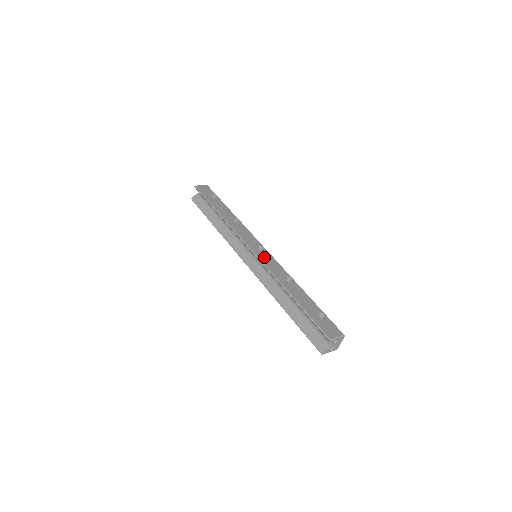
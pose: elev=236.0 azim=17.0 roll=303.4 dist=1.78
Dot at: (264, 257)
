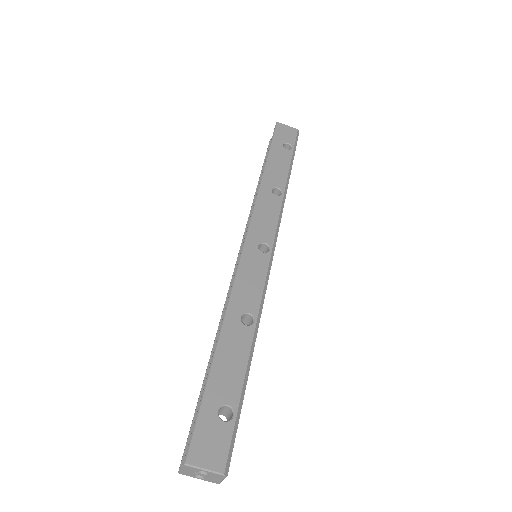
Dot at: (251, 263)
